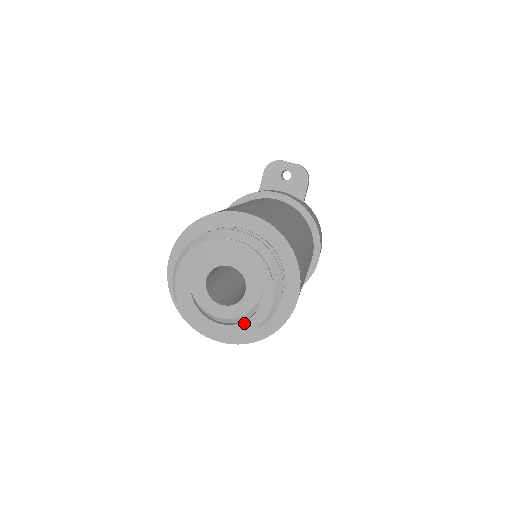
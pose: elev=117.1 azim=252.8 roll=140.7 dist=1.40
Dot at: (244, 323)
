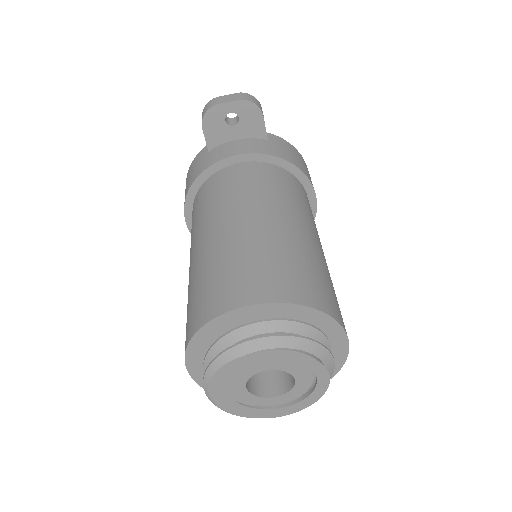
Dot at: (306, 399)
